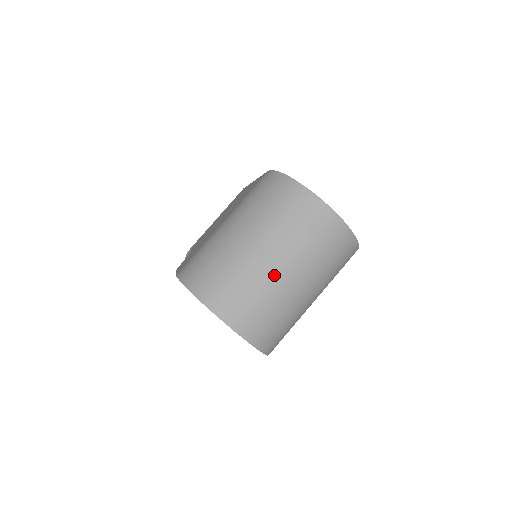
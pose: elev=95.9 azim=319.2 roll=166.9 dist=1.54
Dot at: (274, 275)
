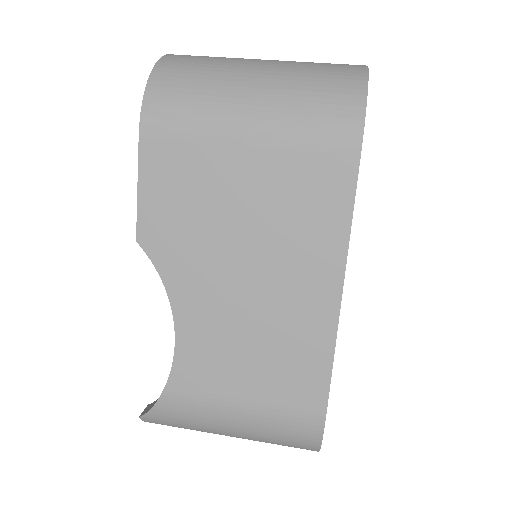
Dot at: occluded
